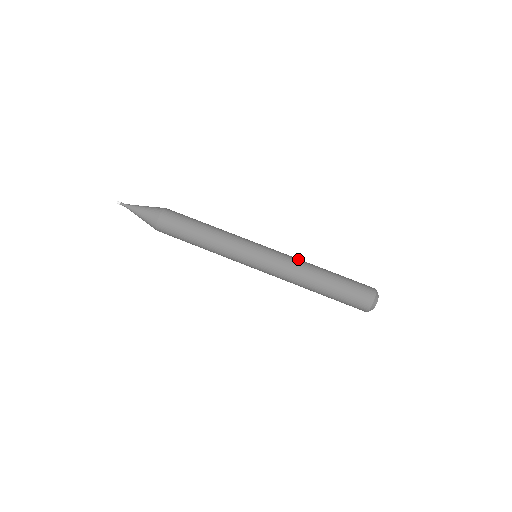
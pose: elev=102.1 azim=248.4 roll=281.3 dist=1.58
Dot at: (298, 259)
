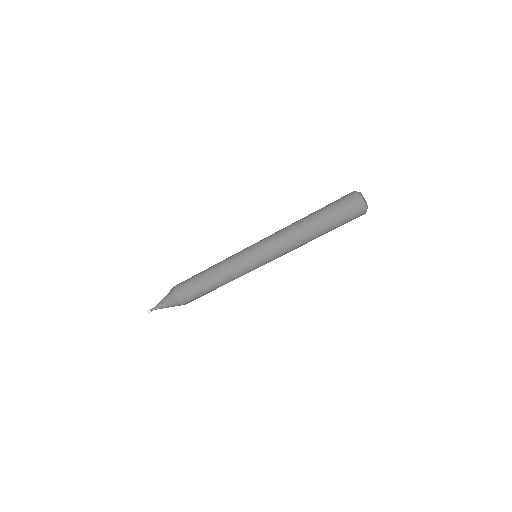
Dot at: (284, 237)
